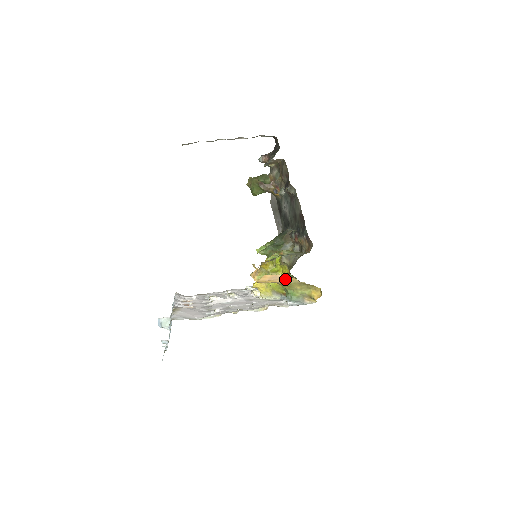
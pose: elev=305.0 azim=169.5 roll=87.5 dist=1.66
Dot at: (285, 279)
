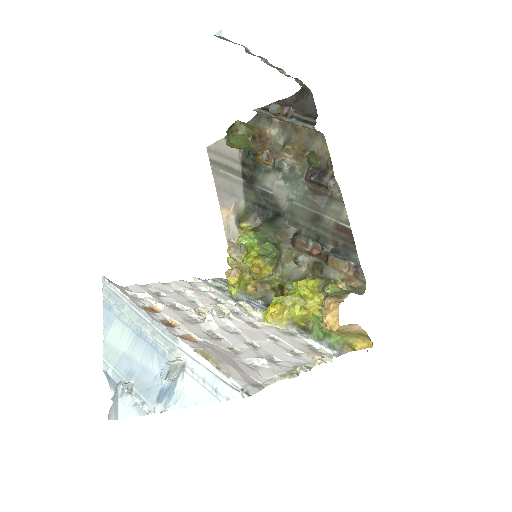
Dot at: (354, 329)
